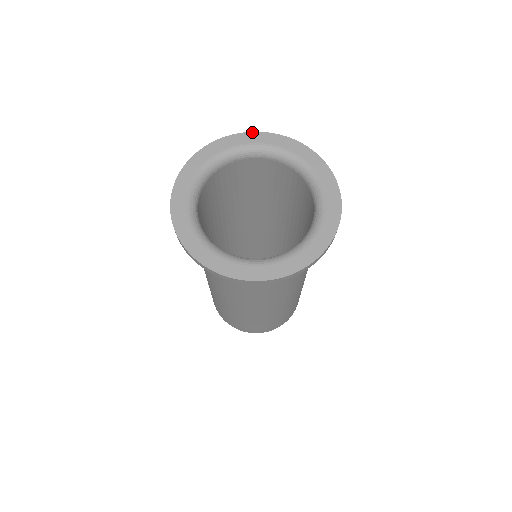
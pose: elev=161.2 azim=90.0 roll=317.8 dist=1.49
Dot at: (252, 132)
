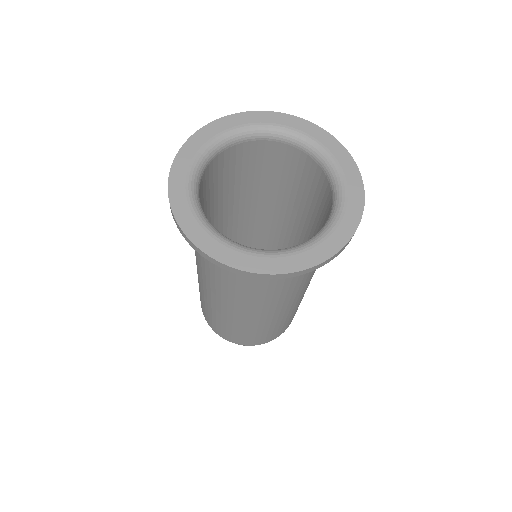
Dot at: (294, 116)
